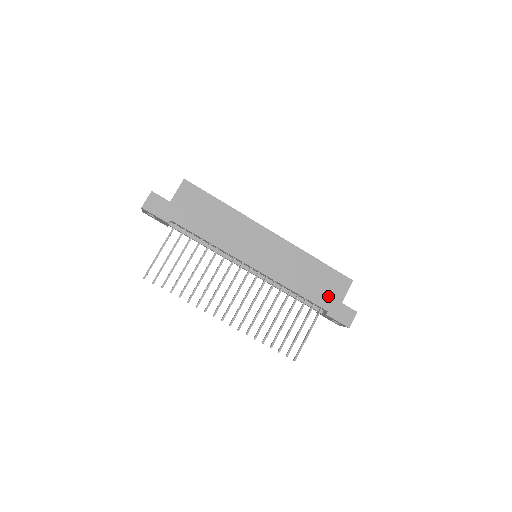
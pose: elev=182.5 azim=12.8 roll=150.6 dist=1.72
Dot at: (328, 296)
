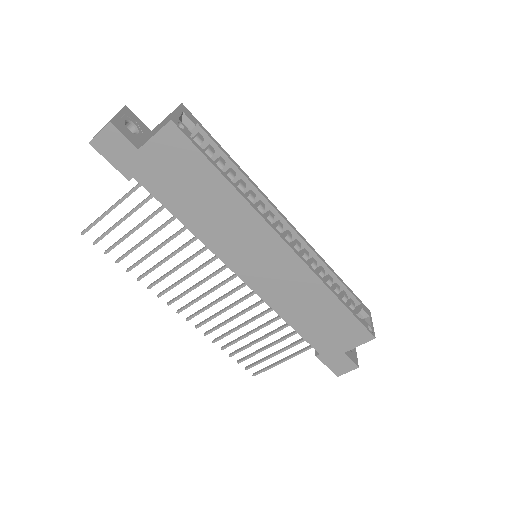
Dot at: (330, 341)
